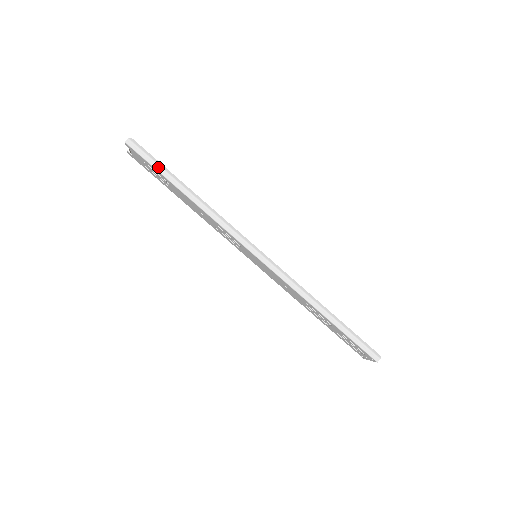
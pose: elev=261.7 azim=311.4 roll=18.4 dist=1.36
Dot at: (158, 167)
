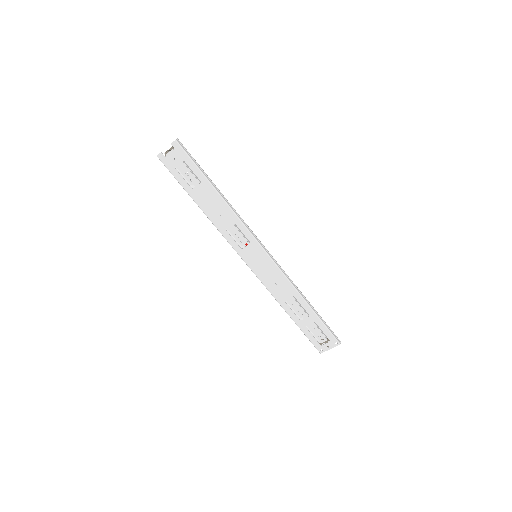
Dot at: (199, 166)
